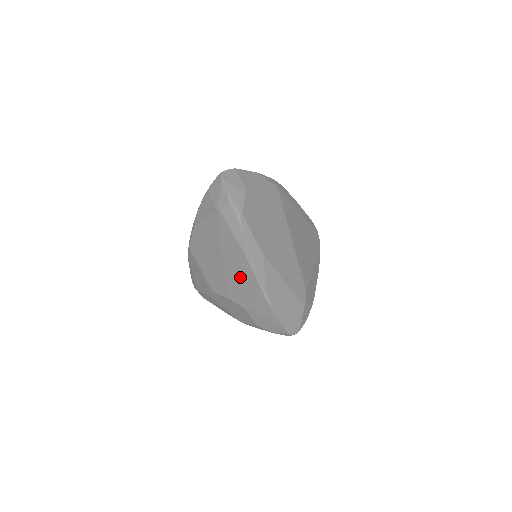
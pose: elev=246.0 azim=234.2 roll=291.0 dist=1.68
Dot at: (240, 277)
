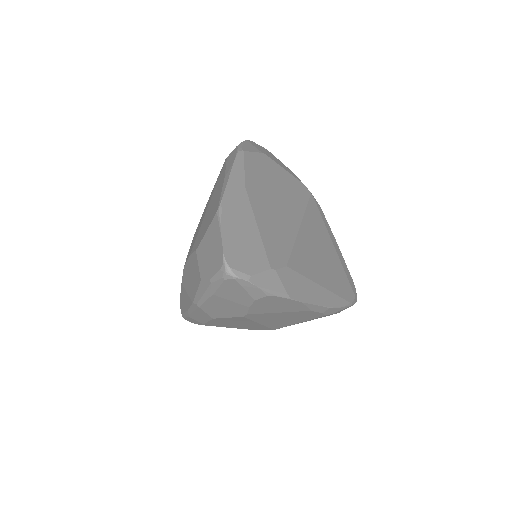
Dot at: (210, 212)
